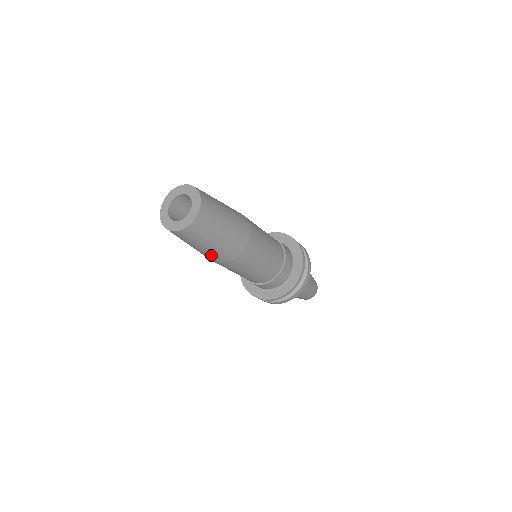
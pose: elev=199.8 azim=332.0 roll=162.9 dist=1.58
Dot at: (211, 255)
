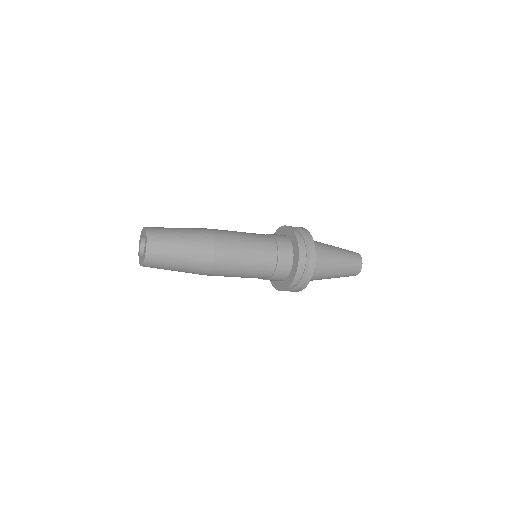
Dot at: (190, 272)
